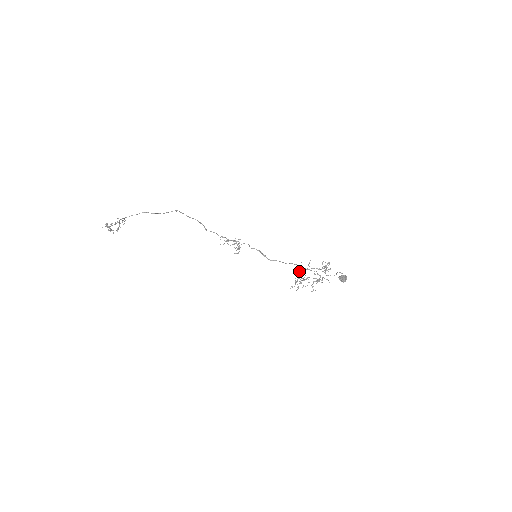
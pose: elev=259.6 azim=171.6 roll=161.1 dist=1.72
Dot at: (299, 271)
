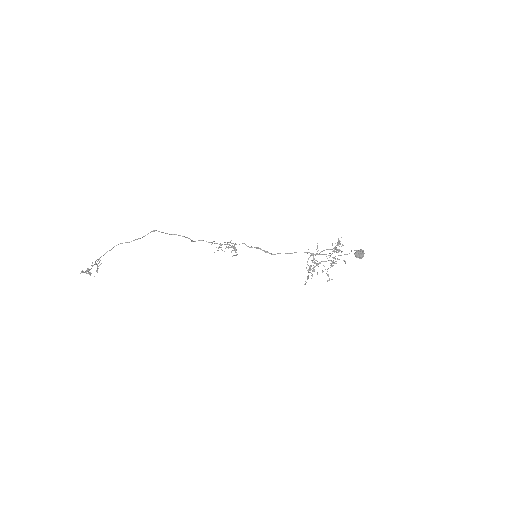
Dot at: (308, 258)
